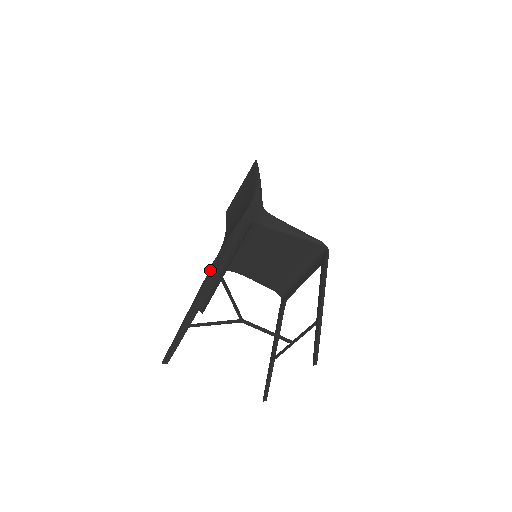
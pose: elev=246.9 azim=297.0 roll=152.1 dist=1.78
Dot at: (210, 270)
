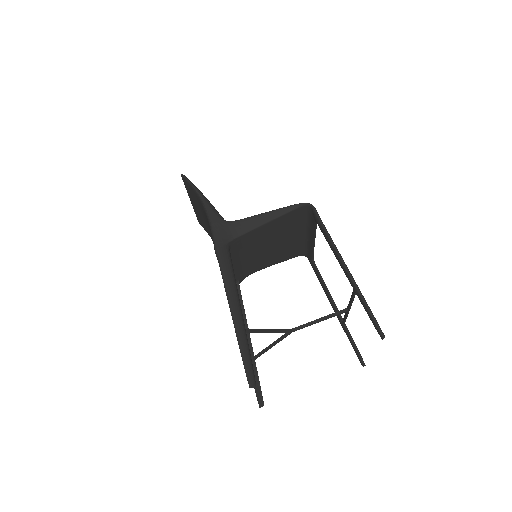
Dot at: occluded
